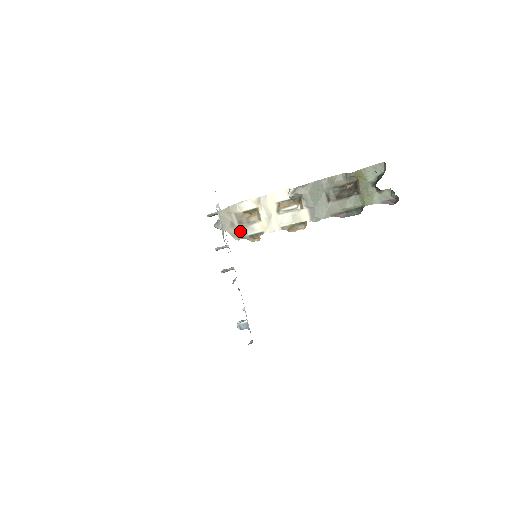
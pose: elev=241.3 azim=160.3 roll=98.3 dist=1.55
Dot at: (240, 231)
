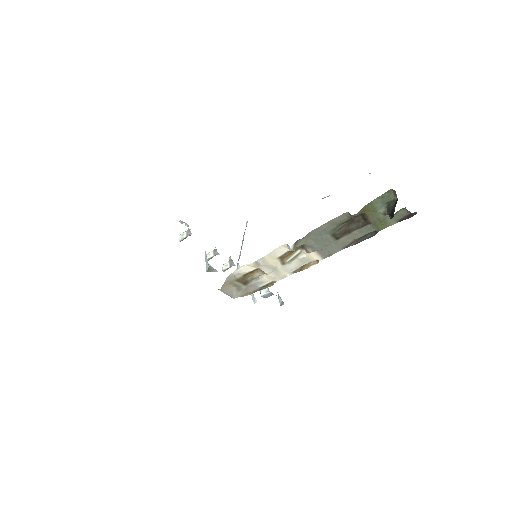
Dot at: (249, 288)
